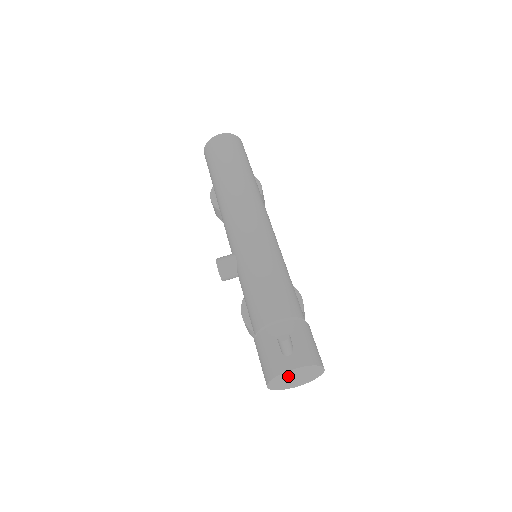
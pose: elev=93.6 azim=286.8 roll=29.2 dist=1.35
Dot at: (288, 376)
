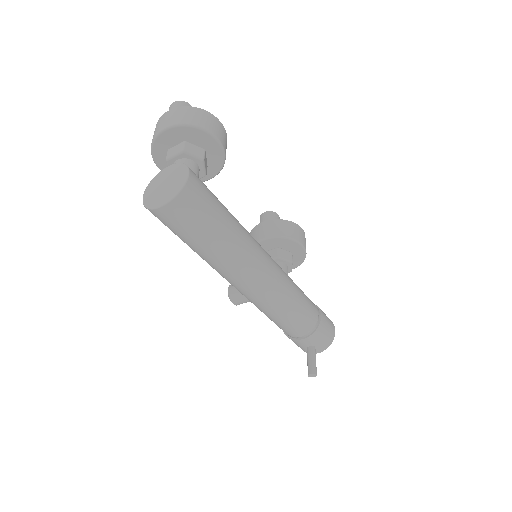
Dot at: occluded
